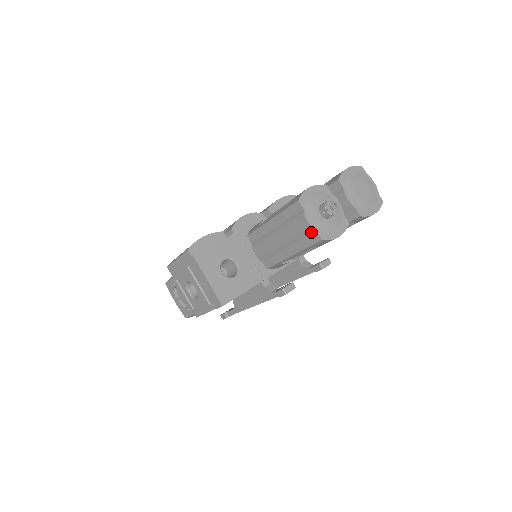
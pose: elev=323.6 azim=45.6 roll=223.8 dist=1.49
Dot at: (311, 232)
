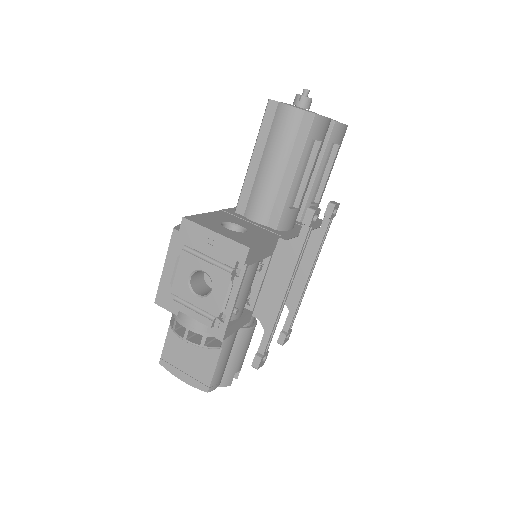
Dot at: (300, 117)
